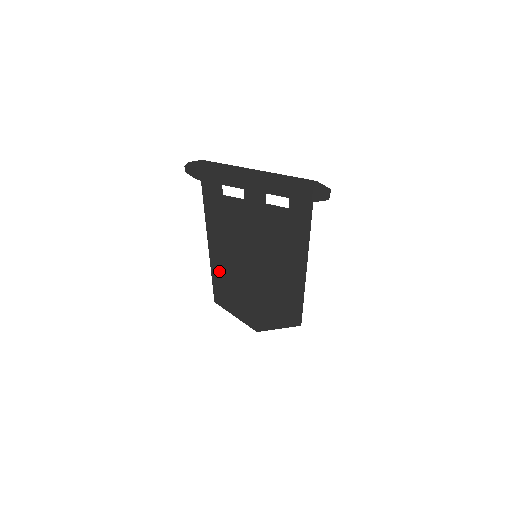
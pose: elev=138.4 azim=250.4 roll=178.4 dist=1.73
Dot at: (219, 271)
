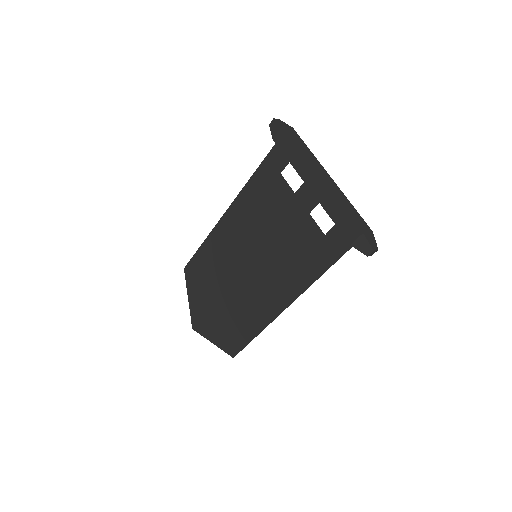
Dot at: (213, 243)
